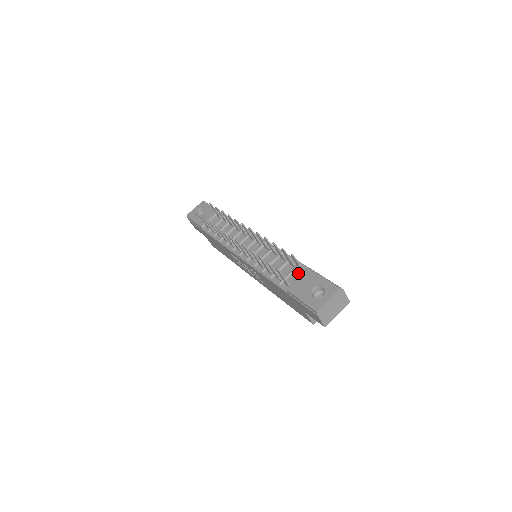
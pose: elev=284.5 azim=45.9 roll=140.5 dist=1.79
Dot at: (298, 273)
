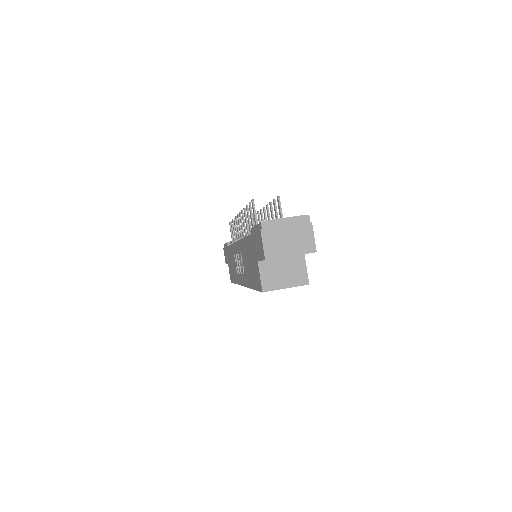
Dot at: occluded
